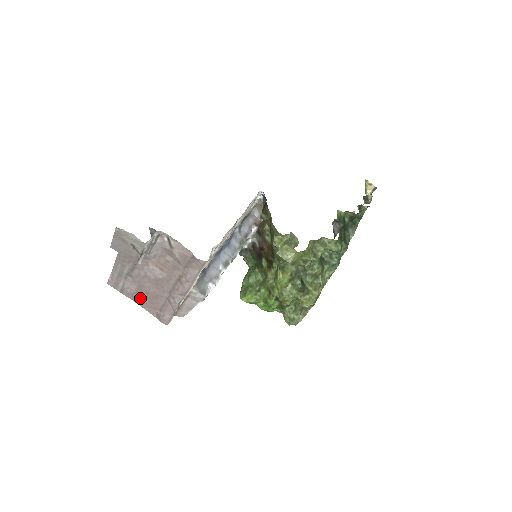
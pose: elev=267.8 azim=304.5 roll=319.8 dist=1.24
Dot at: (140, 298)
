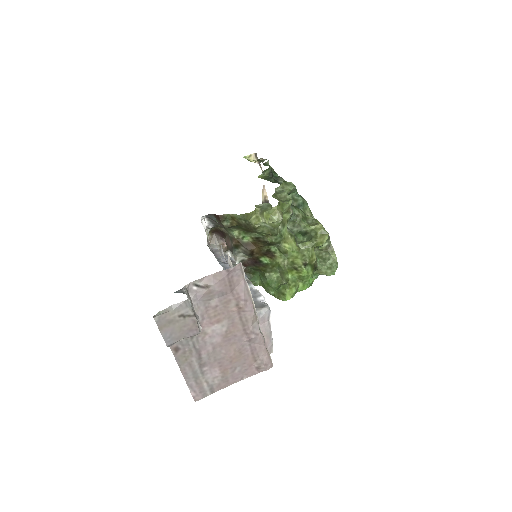
Dot at: (231, 374)
